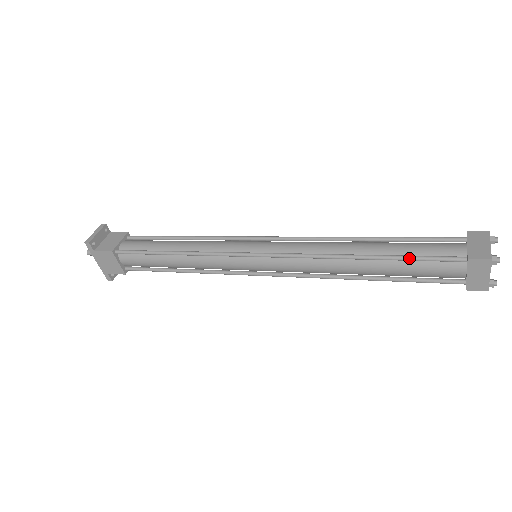
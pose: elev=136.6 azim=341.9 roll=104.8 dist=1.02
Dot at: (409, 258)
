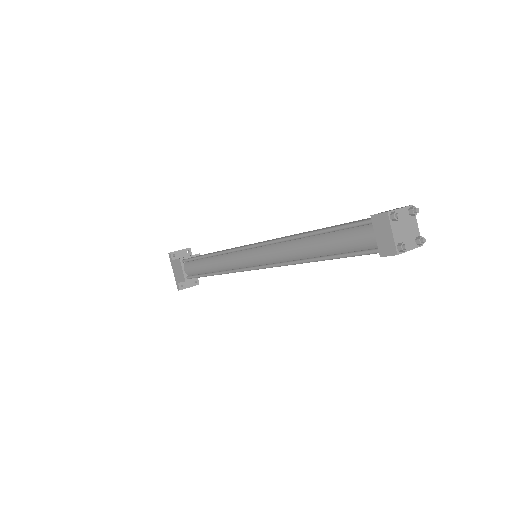
Dot at: (335, 227)
